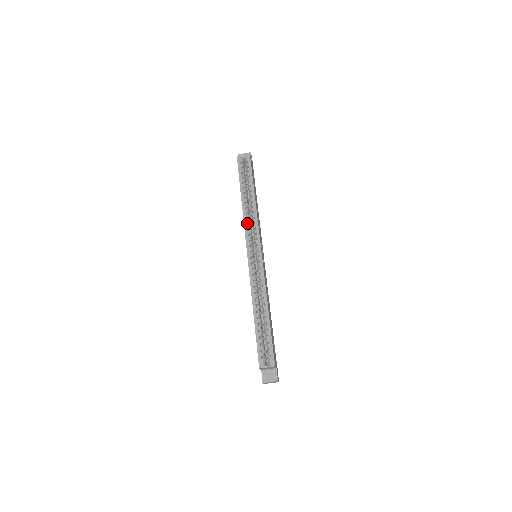
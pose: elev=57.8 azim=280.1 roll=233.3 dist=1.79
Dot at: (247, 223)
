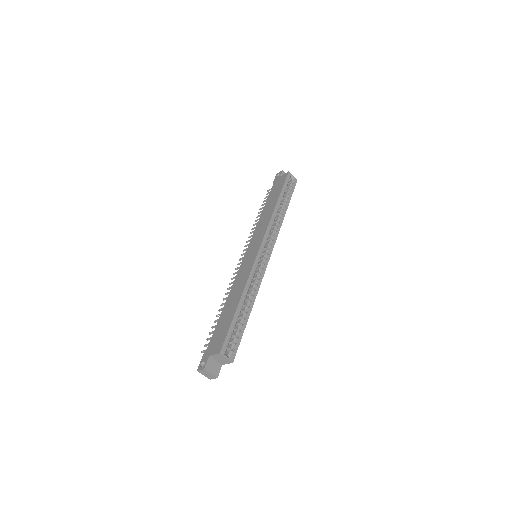
Dot at: (271, 225)
